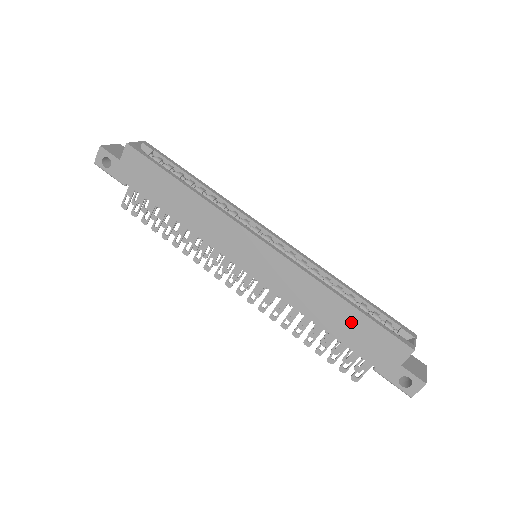
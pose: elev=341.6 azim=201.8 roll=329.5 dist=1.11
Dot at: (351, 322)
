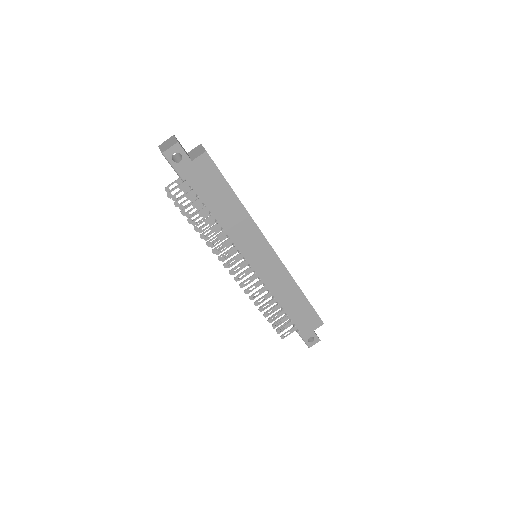
Dot at: (301, 306)
